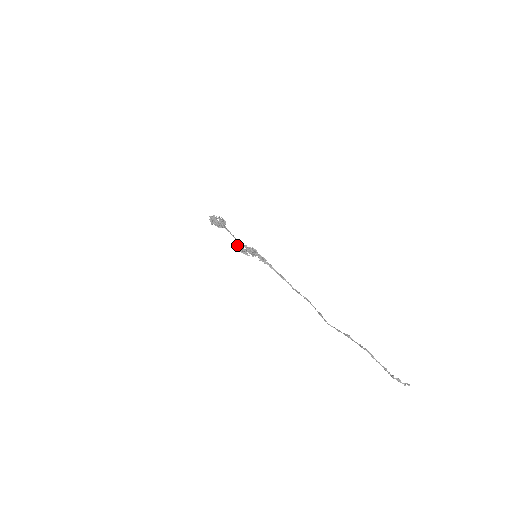
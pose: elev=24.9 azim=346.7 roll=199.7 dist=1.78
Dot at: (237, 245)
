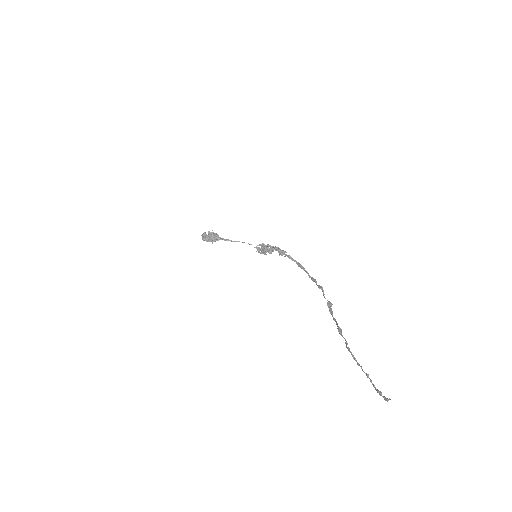
Dot at: (254, 247)
